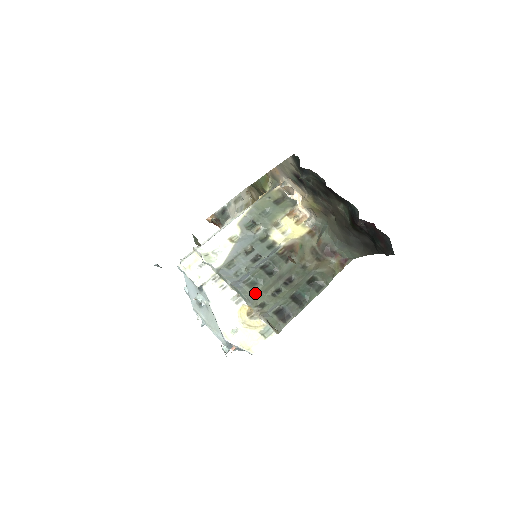
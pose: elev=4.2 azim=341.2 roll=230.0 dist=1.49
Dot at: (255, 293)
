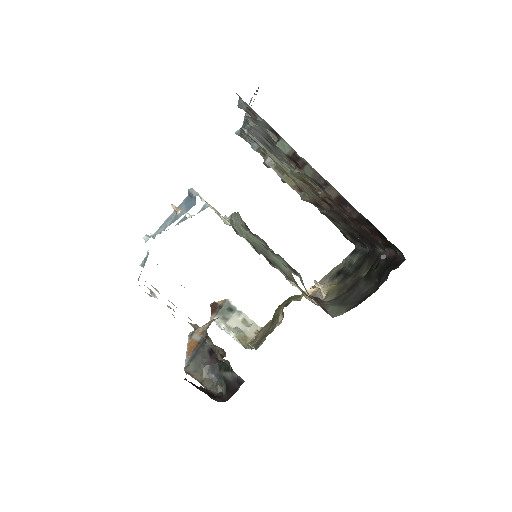
Dot at: (241, 226)
